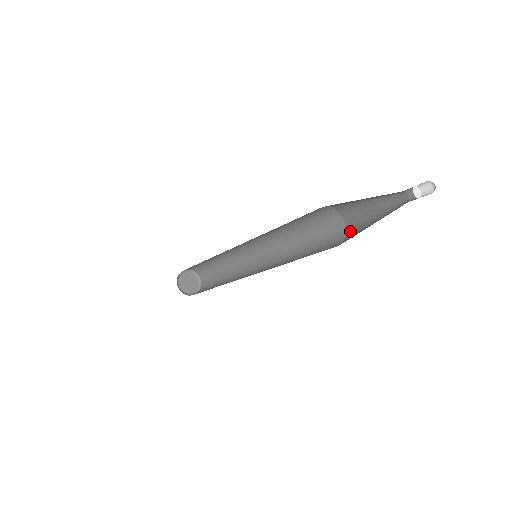
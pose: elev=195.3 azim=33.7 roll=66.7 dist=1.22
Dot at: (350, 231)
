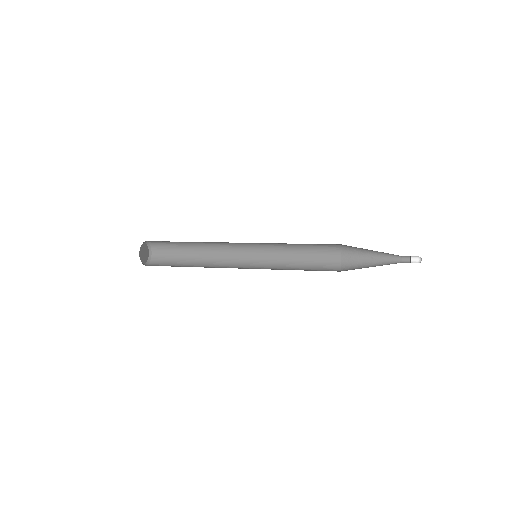
Dot at: (347, 251)
